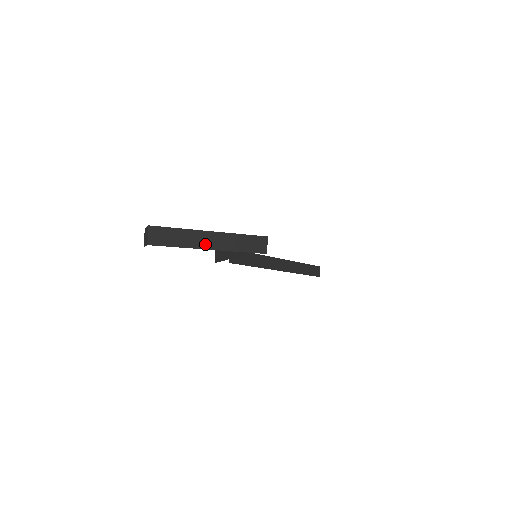
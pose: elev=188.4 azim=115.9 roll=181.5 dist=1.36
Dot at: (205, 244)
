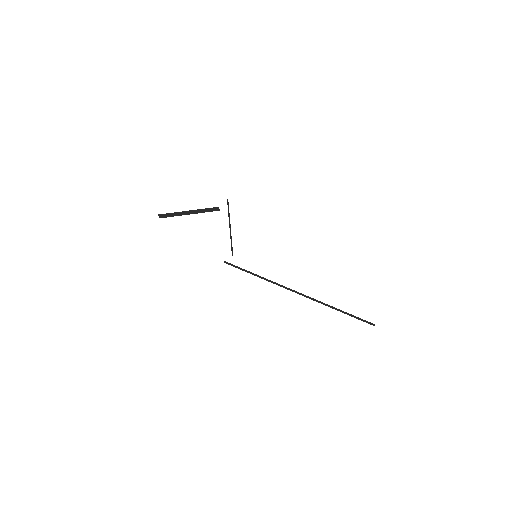
Dot at: occluded
